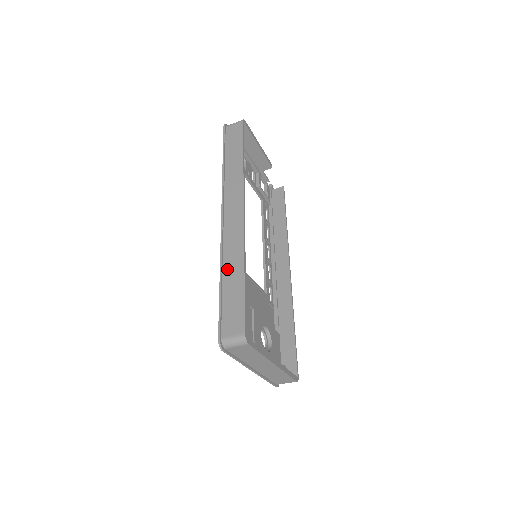
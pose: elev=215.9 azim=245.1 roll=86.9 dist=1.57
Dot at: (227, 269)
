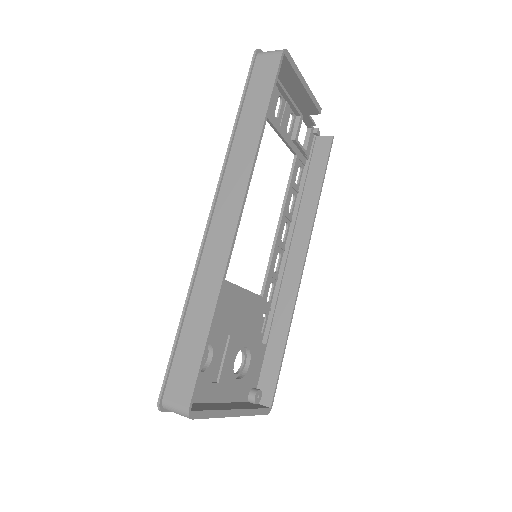
Dot at: (195, 302)
